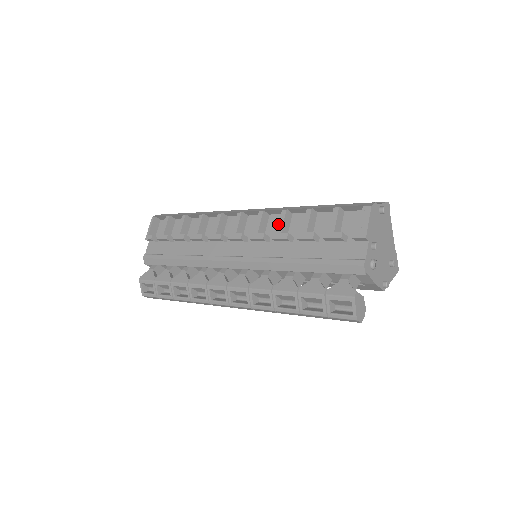
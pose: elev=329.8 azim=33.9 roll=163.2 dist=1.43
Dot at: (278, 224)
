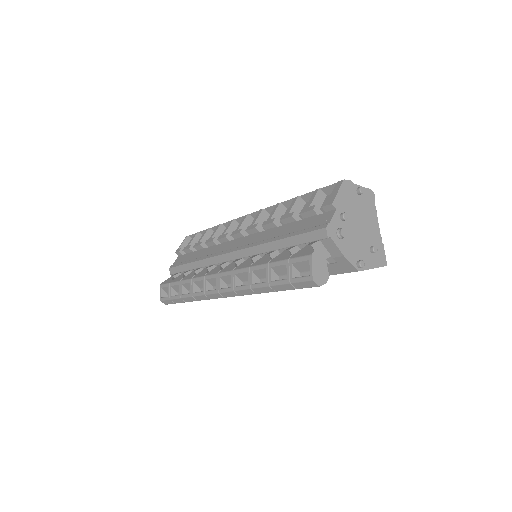
Dot at: occluded
